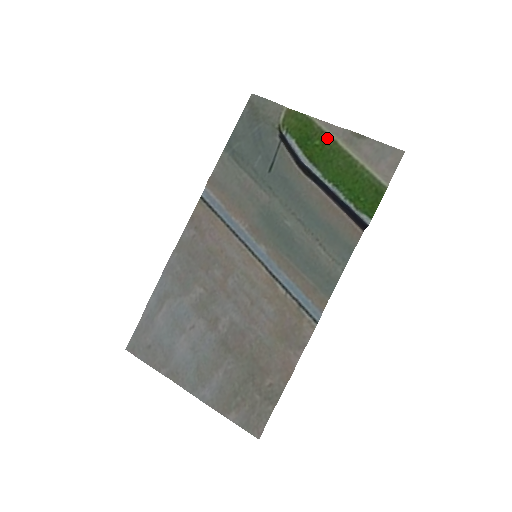
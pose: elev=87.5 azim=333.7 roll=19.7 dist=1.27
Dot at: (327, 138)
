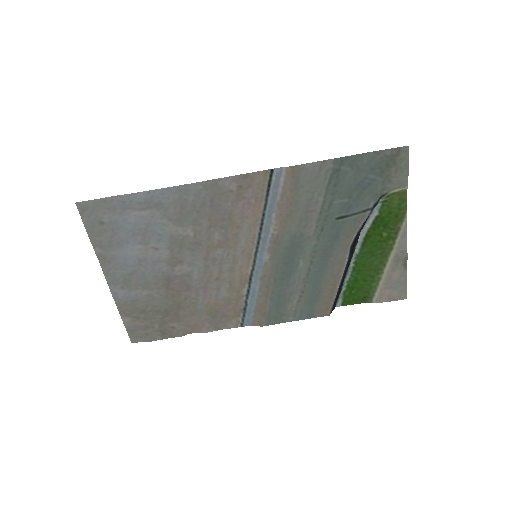
Dot at: (392, 240)
